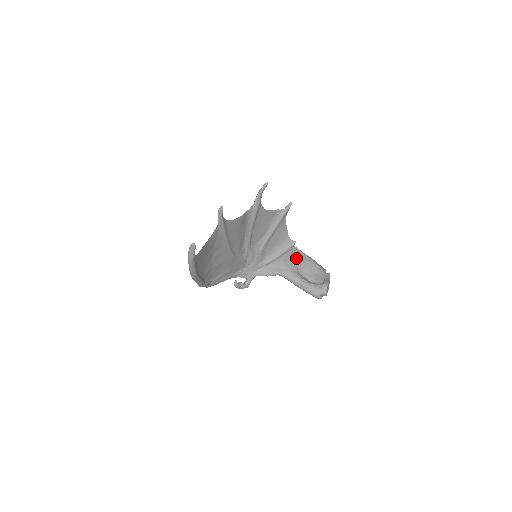
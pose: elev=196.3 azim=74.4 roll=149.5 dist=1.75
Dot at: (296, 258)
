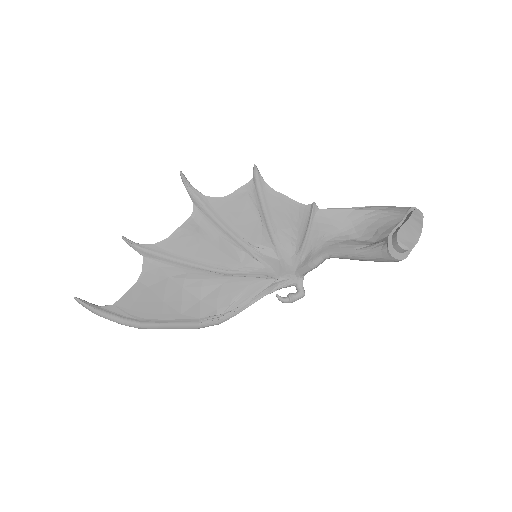
Dot at: (337, 222)
